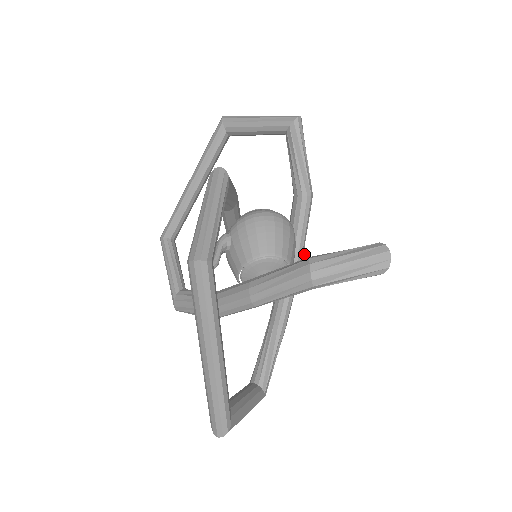
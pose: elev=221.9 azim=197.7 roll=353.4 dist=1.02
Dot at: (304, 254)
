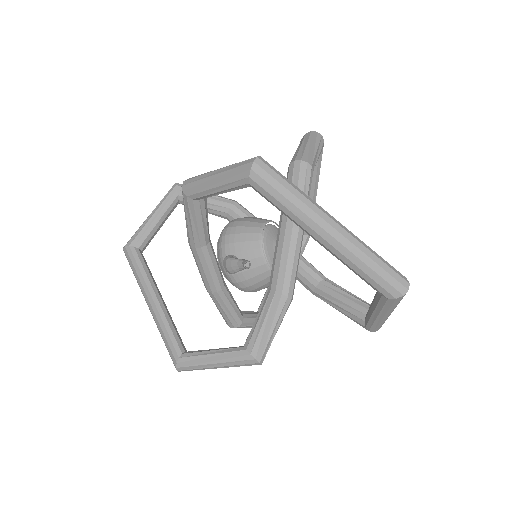
Dot at: occluded
